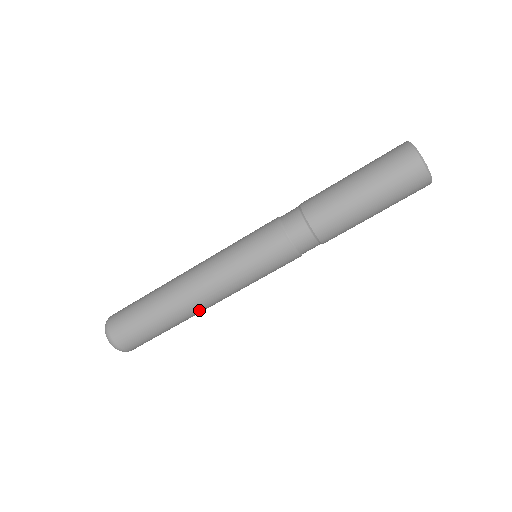
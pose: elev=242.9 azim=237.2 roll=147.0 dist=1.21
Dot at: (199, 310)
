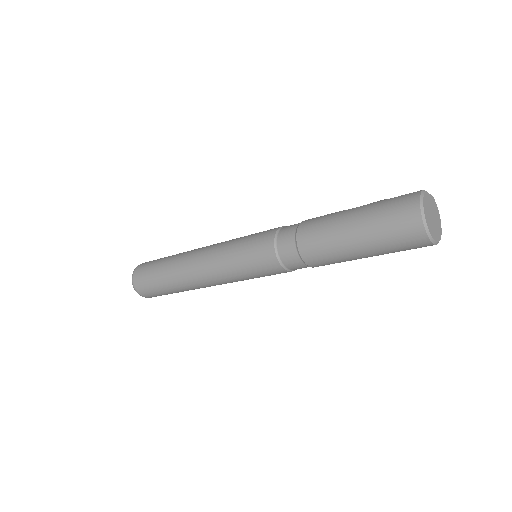
Dot at: (203, 287)
